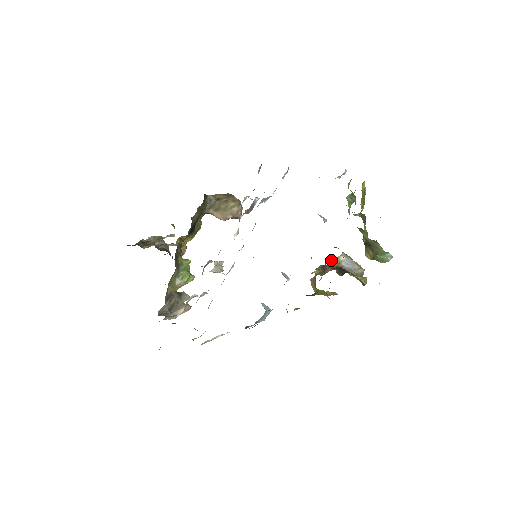
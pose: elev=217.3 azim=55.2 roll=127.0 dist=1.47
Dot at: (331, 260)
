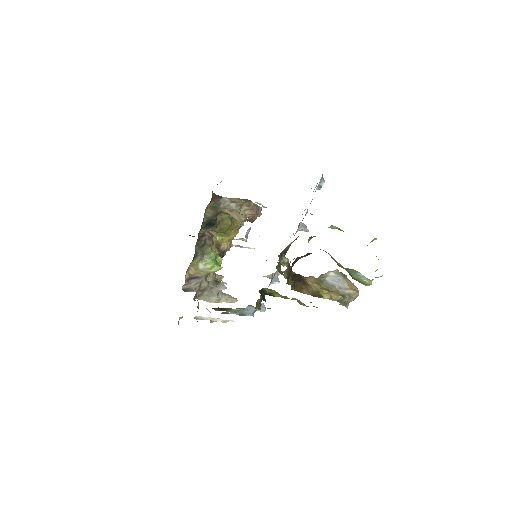
Dot at: occluded
